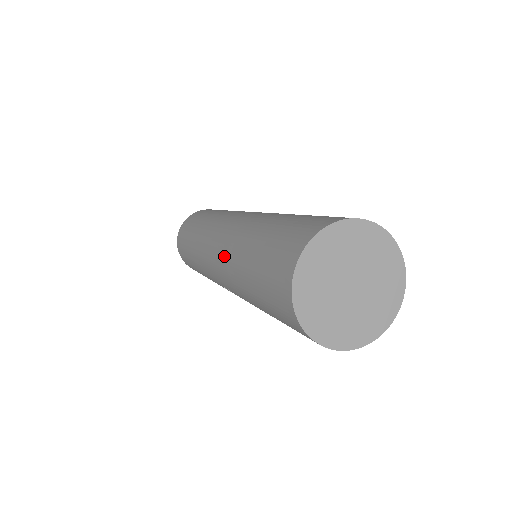
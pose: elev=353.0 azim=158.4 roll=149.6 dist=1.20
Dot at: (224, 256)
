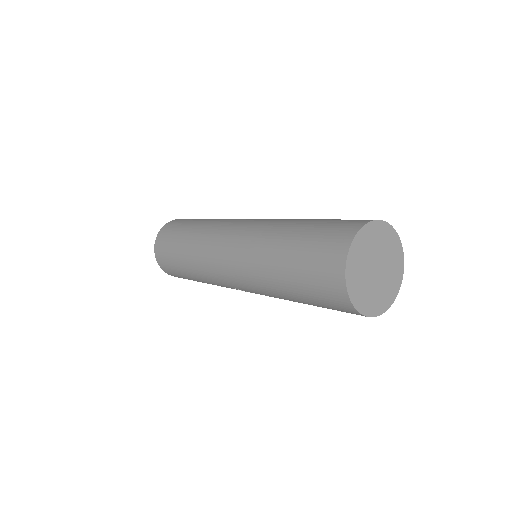
Dot at: (243, 263)
